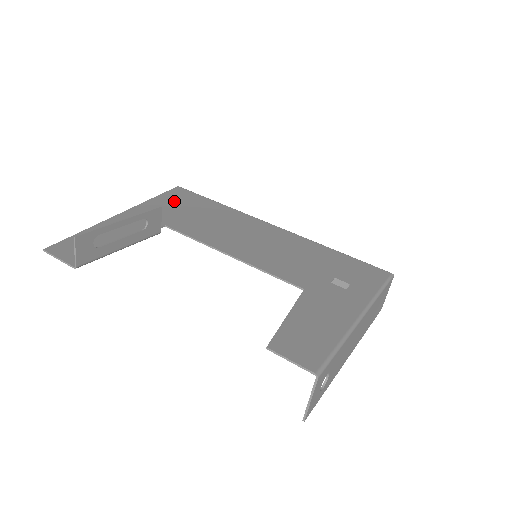
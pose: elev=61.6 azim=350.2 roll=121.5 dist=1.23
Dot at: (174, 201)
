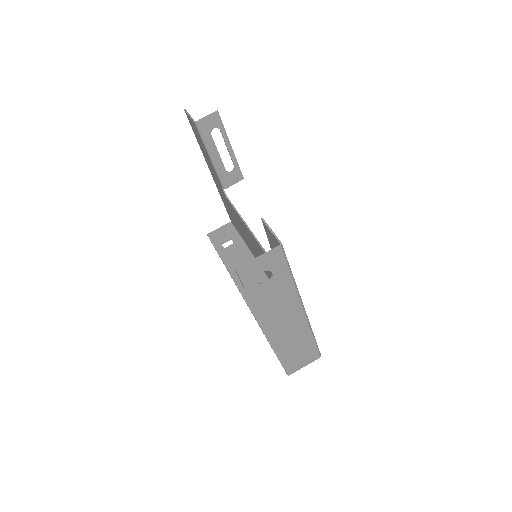
Dot at: occluded
